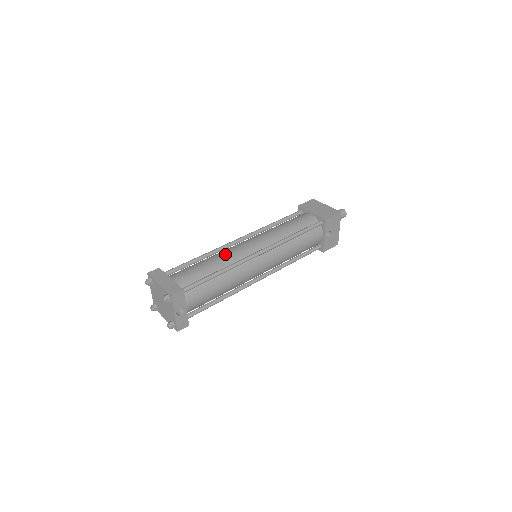
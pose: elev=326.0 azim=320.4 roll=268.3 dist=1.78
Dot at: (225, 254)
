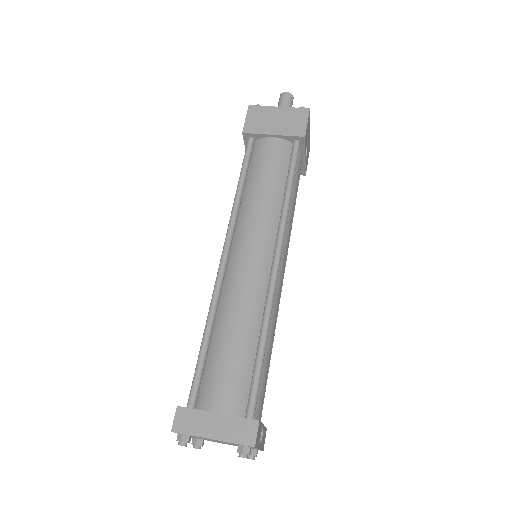
Dot at: (239, 301)
